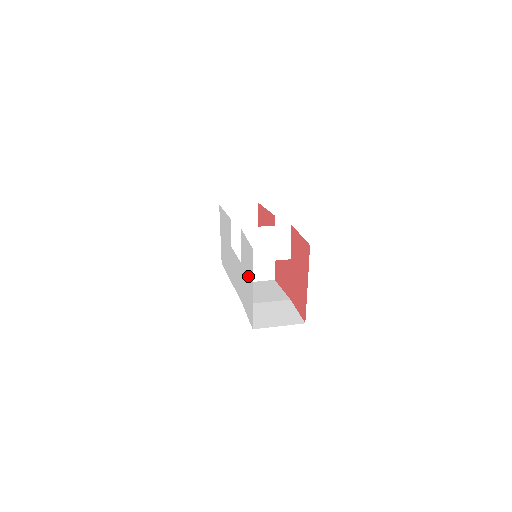
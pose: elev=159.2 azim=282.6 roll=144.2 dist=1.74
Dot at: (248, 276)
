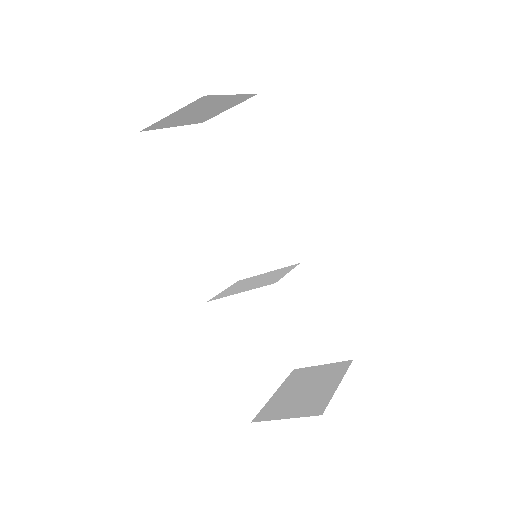
Dot at: occluded
